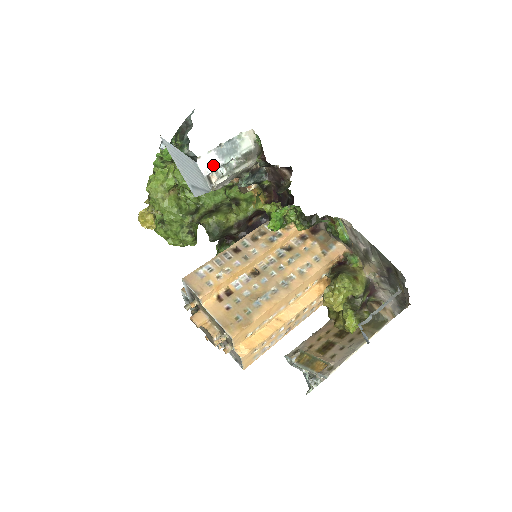
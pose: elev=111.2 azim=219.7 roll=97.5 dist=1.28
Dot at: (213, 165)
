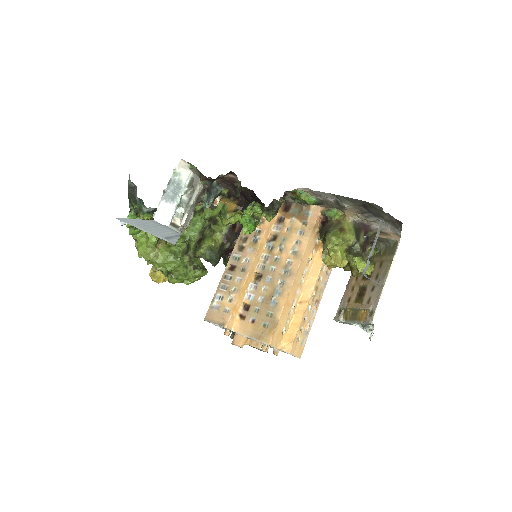
Dot at: (169, 212)
